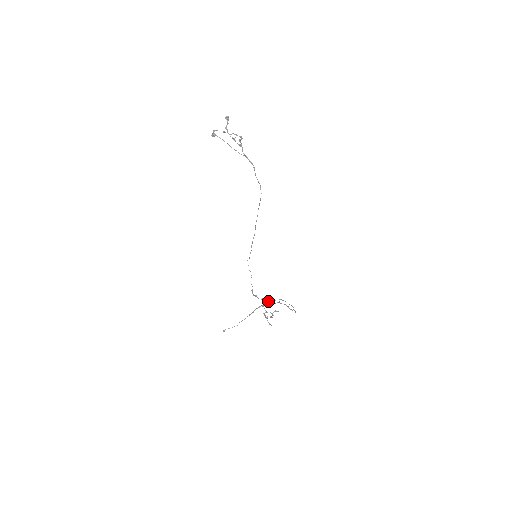
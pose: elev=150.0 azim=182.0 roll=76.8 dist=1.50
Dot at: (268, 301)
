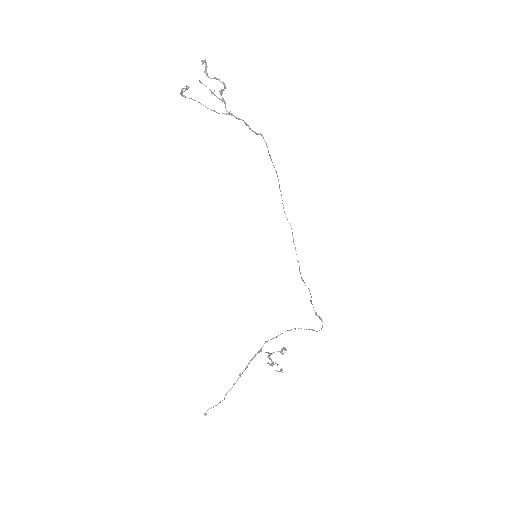
Dot at: (267, 341)
